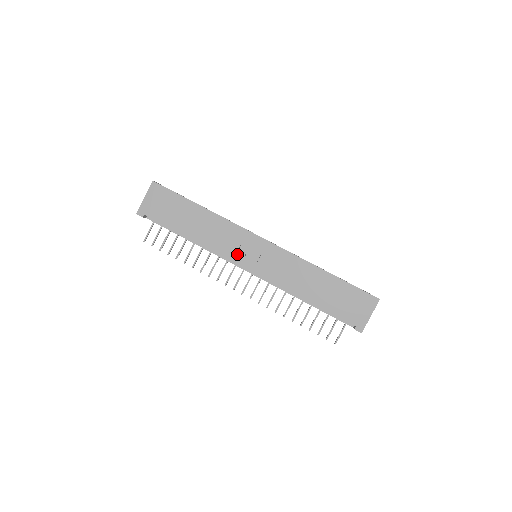
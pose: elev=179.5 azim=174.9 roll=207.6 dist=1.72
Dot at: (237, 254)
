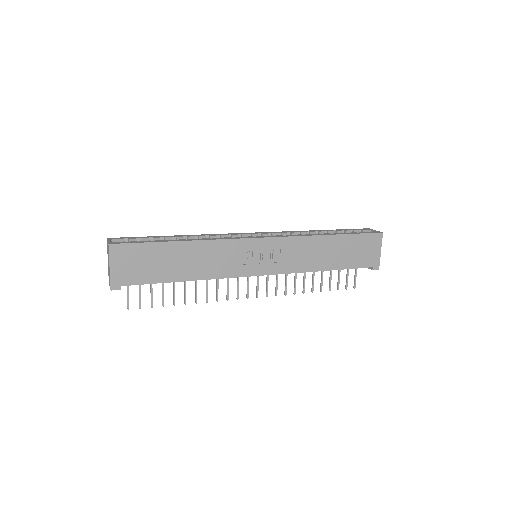
Dot at: (243, 268)
